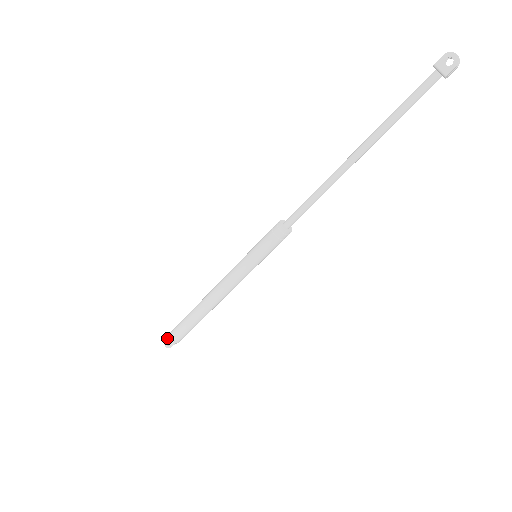
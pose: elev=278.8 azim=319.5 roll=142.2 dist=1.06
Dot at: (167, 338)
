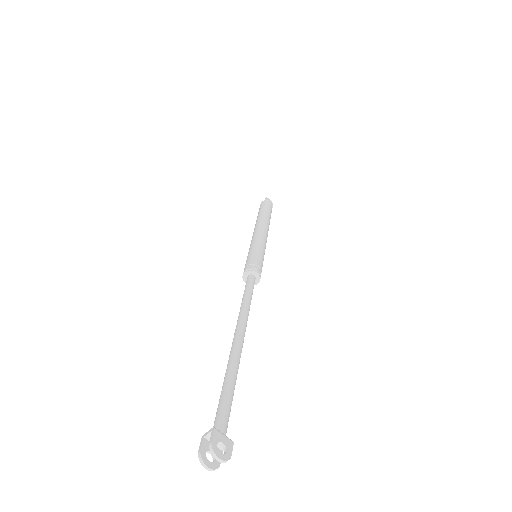
Dot at: occluded
